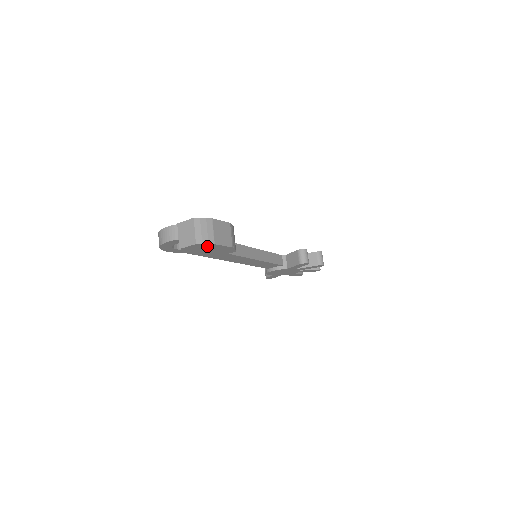
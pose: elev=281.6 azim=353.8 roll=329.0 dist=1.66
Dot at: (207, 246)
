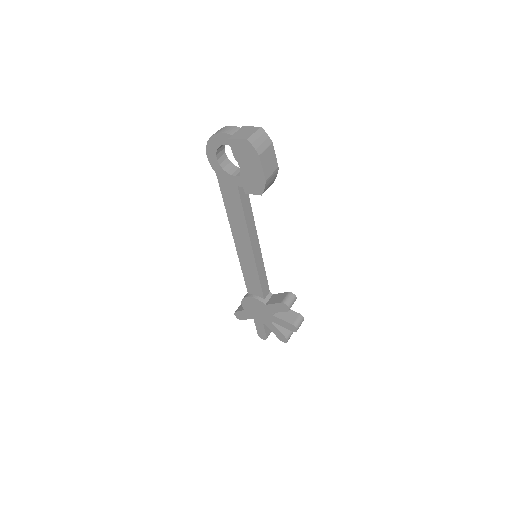
Dot at: (251, 155)
